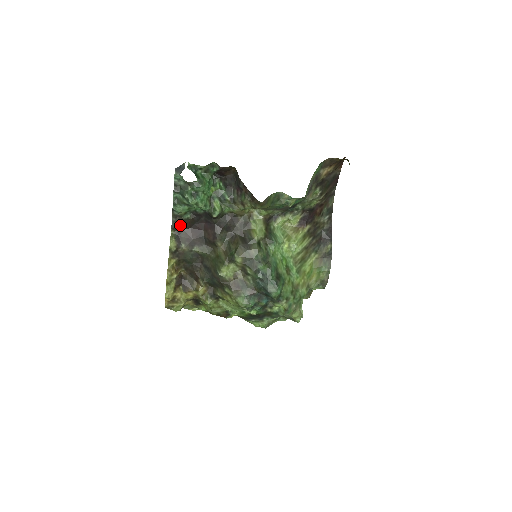
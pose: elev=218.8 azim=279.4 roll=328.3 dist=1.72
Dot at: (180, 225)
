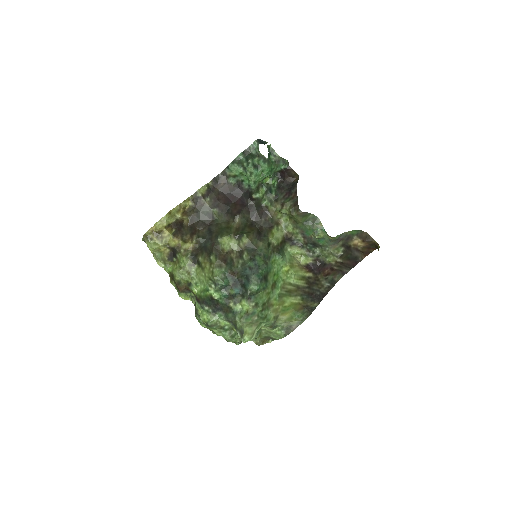
Dot at: (220, 184)
